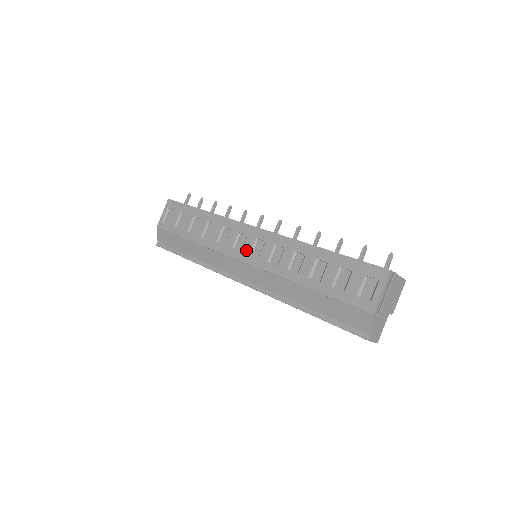
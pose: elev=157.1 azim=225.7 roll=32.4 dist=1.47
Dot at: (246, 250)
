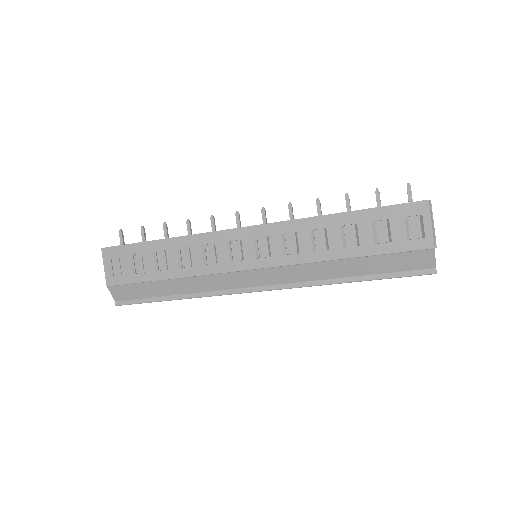
Dot at: (250, 256)
